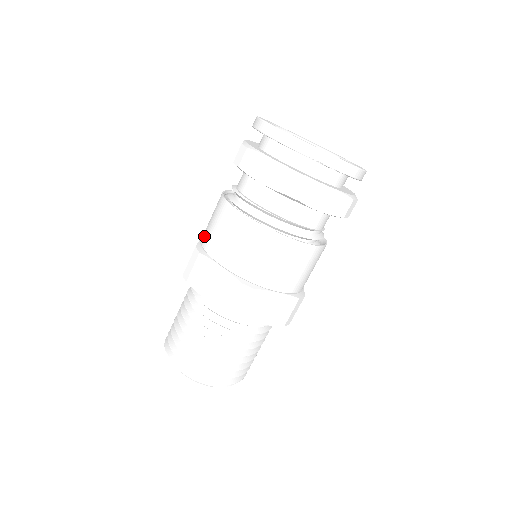
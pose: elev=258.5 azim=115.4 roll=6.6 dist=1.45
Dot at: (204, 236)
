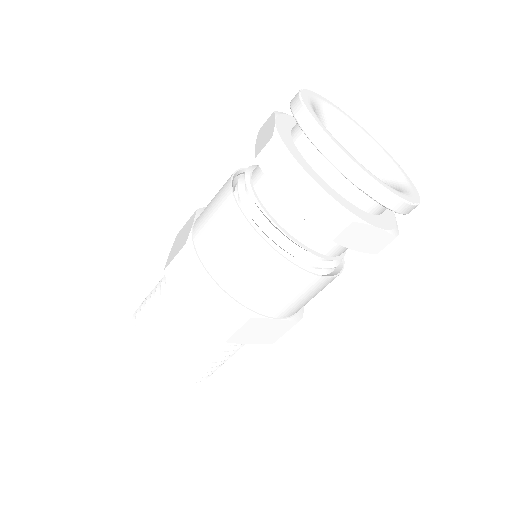
Dot at: (198, 230)
